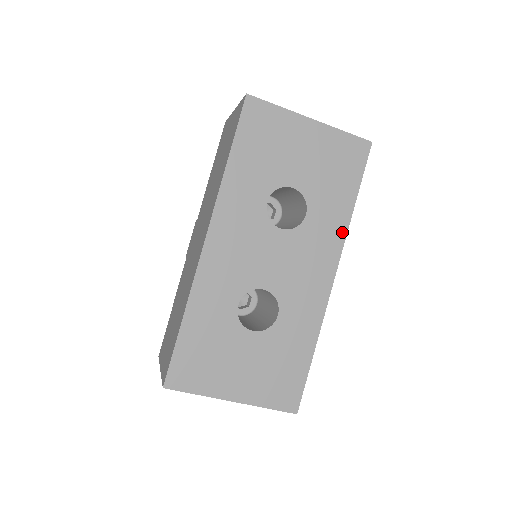
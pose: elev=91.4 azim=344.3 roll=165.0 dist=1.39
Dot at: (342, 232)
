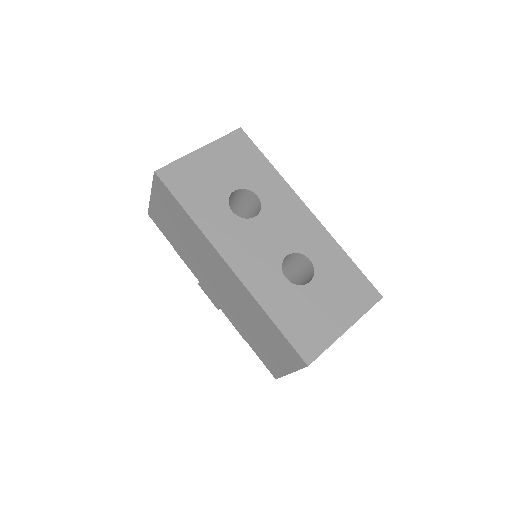
Dot at: (284, 185)
